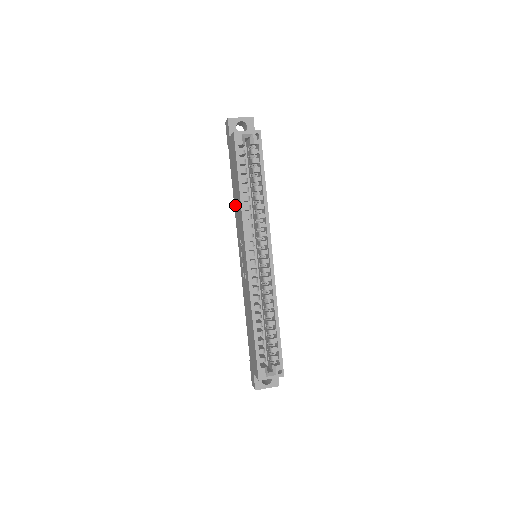
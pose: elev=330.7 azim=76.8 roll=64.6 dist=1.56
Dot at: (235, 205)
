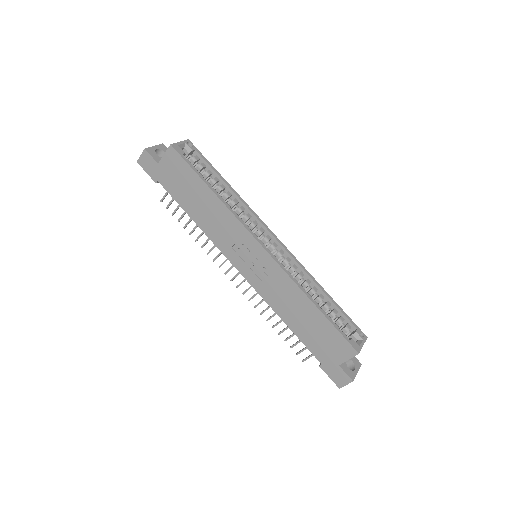
Dot at: (203, 223)
